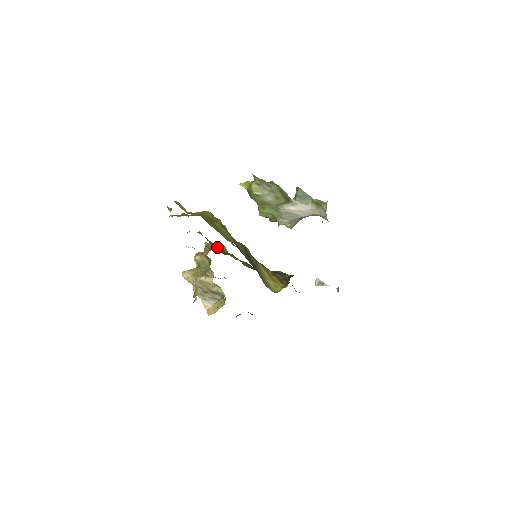
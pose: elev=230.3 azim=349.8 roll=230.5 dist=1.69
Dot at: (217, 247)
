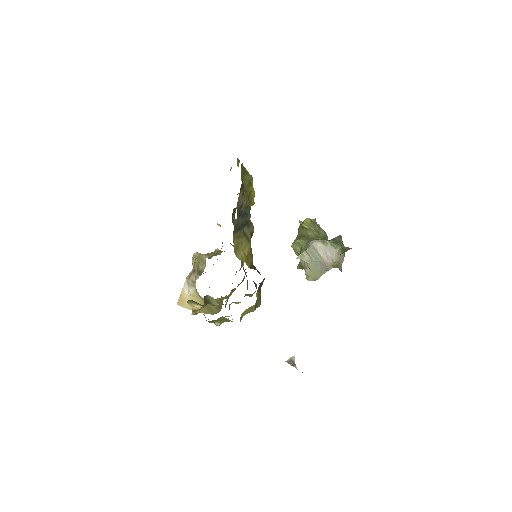
Dot at: occluded
